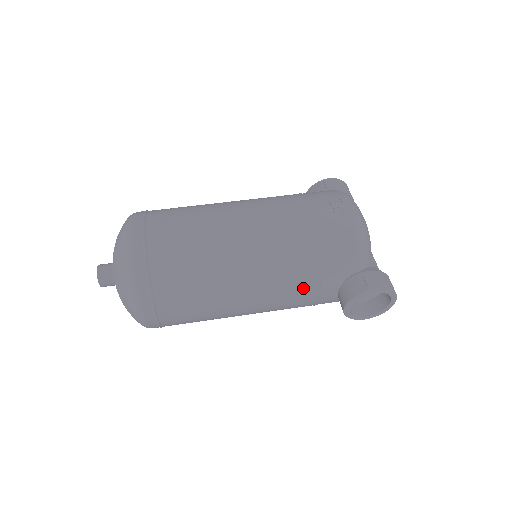
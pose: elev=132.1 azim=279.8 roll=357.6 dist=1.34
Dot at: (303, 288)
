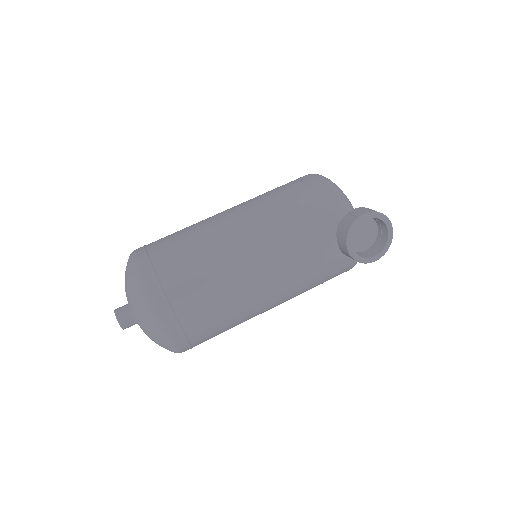
Dot at: (302, 247)
